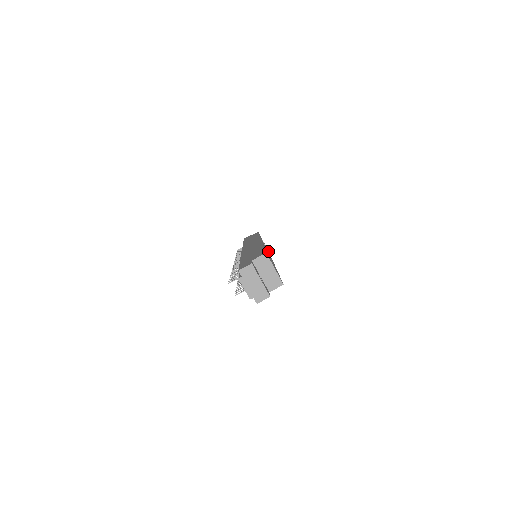
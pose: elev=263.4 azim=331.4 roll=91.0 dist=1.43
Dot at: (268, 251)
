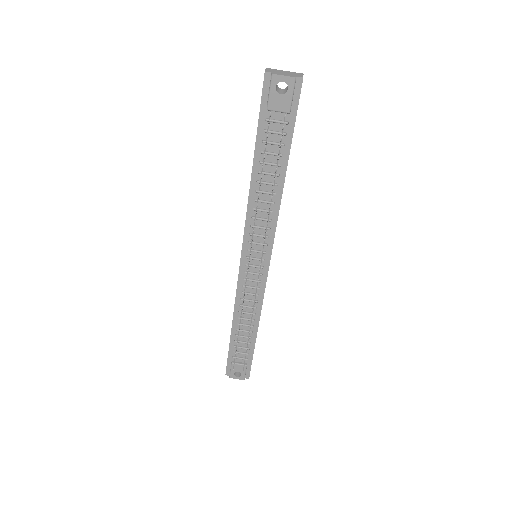
Dot at: occluded
